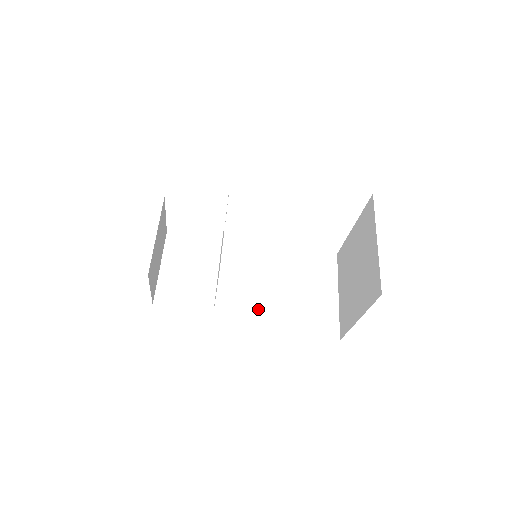
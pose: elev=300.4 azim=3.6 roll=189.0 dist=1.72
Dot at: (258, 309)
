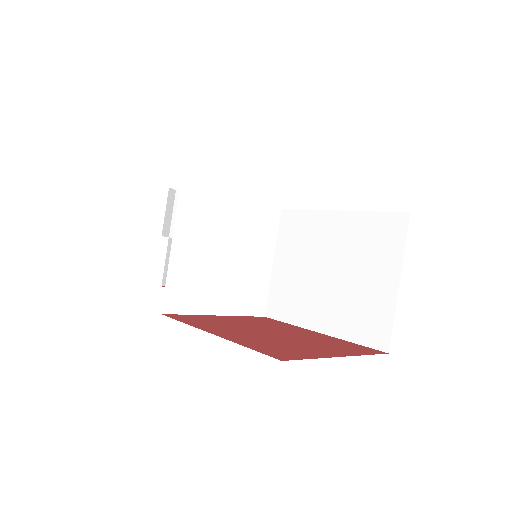
Dot at: (304, 300)
